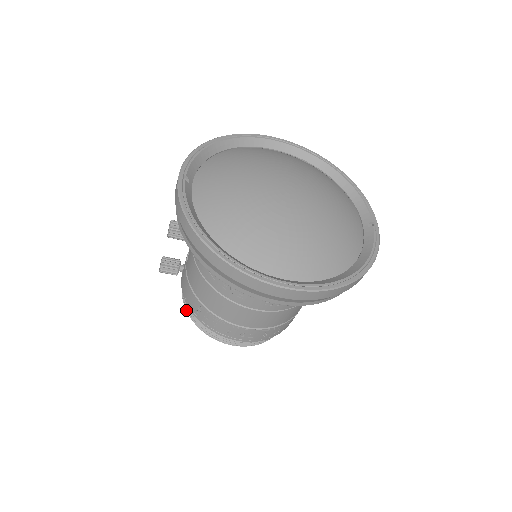
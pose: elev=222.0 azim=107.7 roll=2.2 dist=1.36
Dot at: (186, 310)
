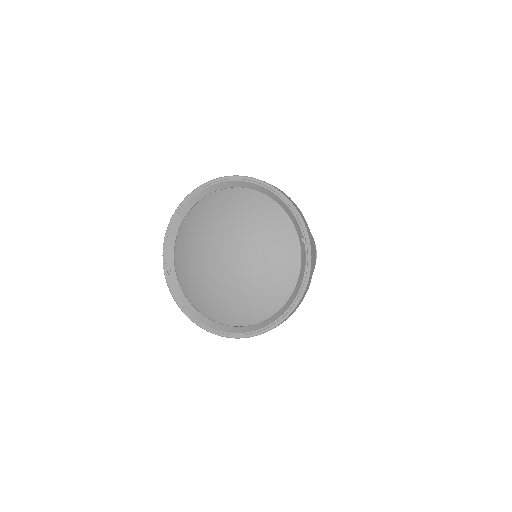
Dot at: occluded
